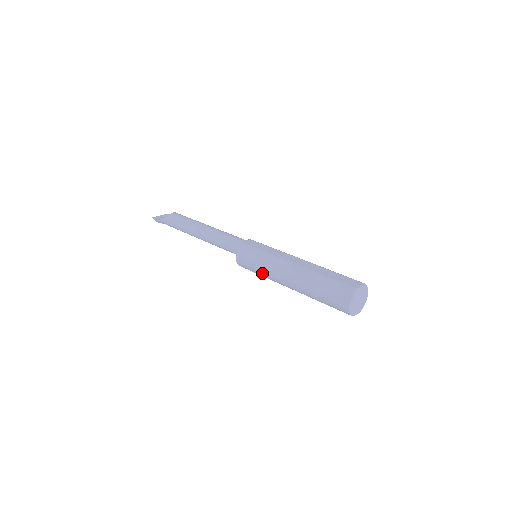
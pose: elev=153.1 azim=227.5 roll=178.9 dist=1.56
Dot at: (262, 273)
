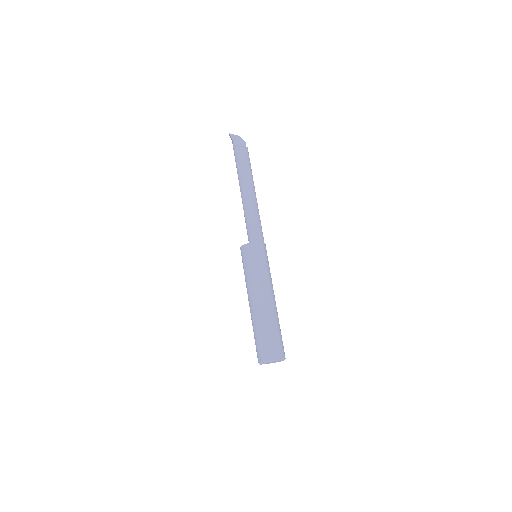
Dot at: (245, 276)
